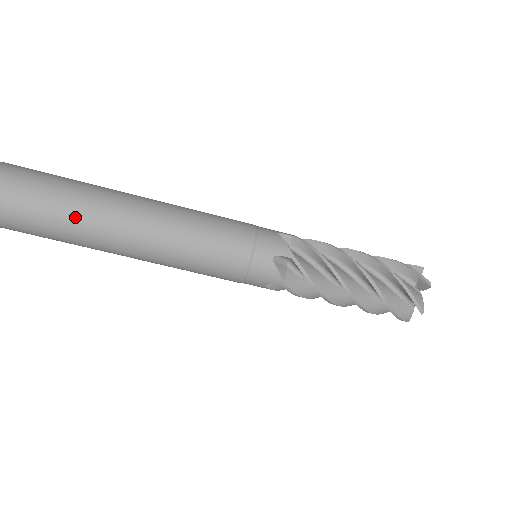
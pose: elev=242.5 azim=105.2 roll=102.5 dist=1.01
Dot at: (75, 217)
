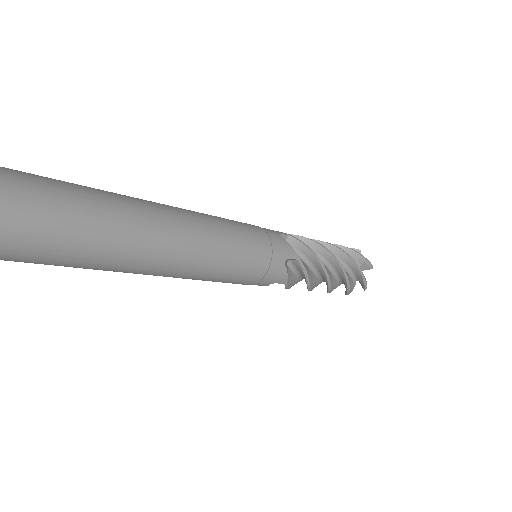
Dot at: (109, 241)
